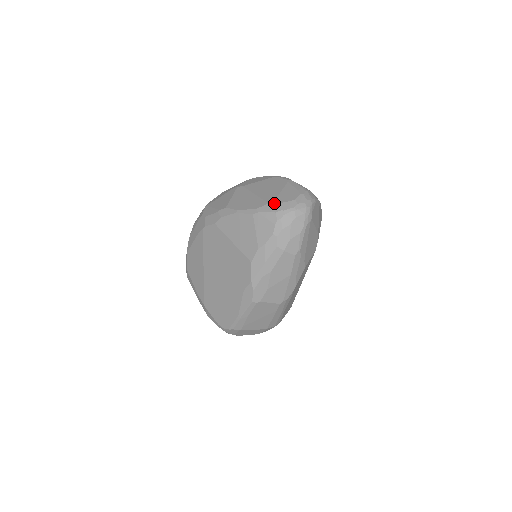
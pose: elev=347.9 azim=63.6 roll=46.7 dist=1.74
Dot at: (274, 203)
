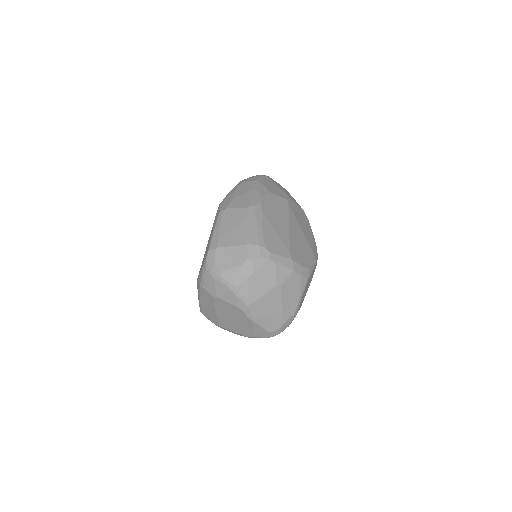
Dot at: occluded
